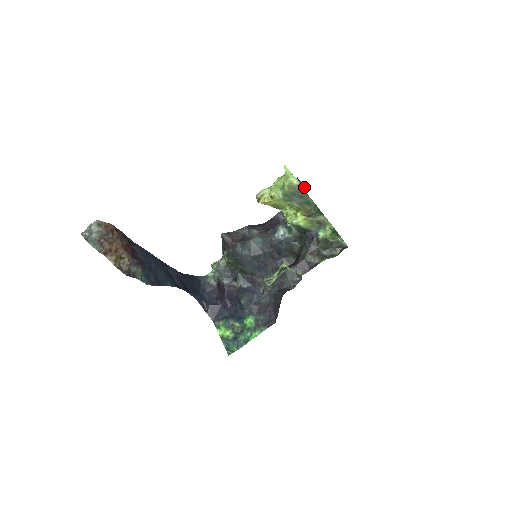
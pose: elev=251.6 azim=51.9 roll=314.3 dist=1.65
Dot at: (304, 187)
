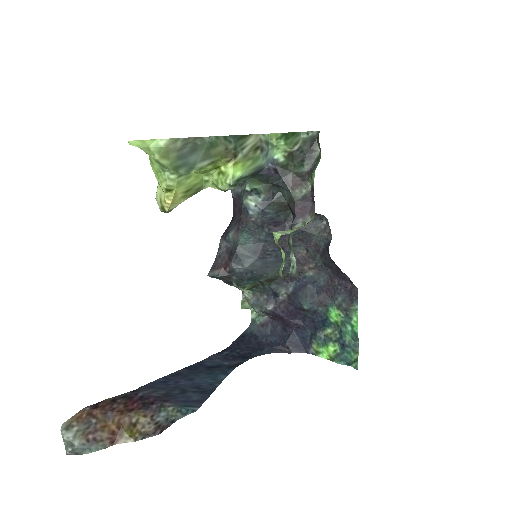
Dot at: occluded
